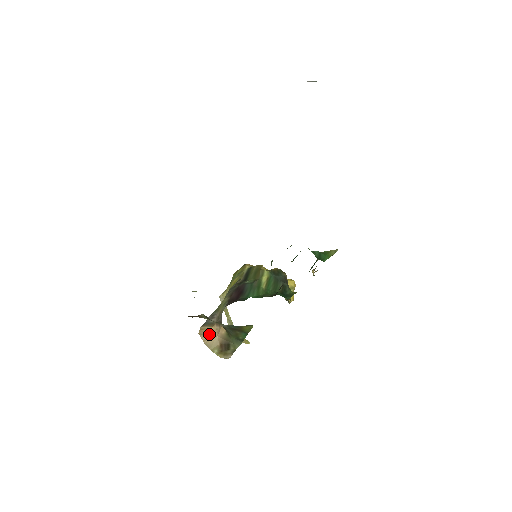
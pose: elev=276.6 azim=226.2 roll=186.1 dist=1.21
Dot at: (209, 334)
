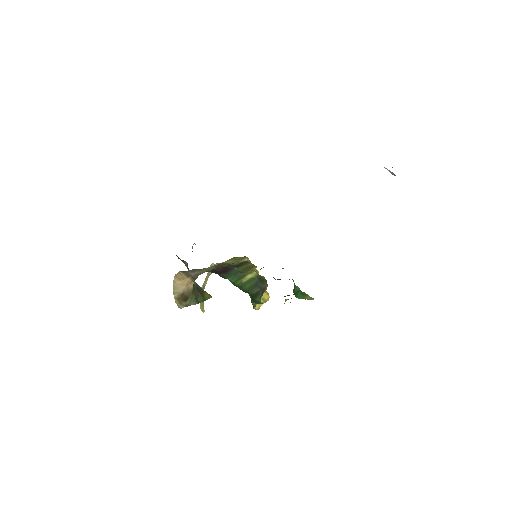
Dot at: (181, 280)
